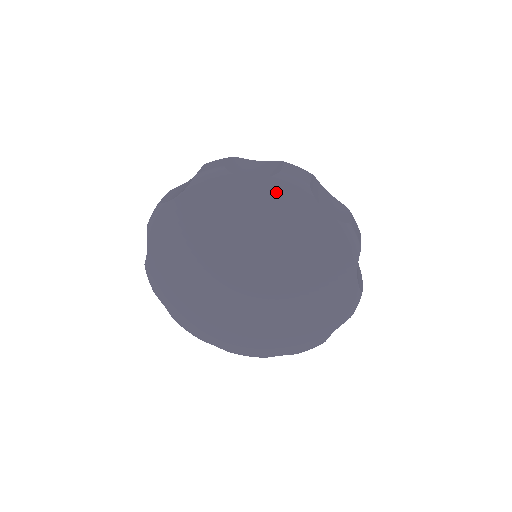
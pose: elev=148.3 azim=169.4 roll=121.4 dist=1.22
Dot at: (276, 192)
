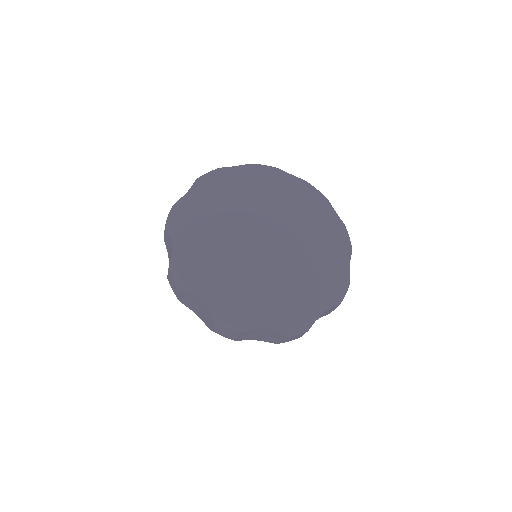
Dot at: (340, 229)
